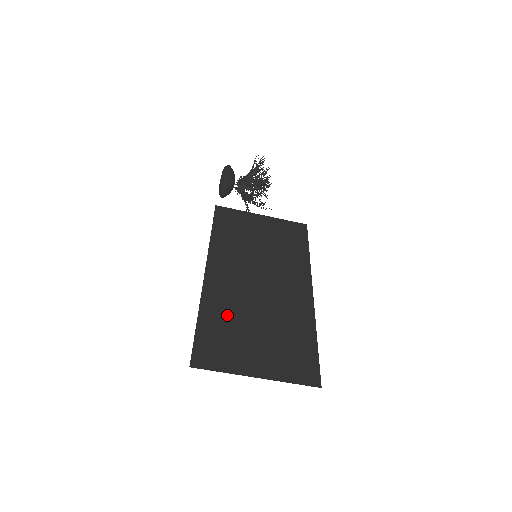
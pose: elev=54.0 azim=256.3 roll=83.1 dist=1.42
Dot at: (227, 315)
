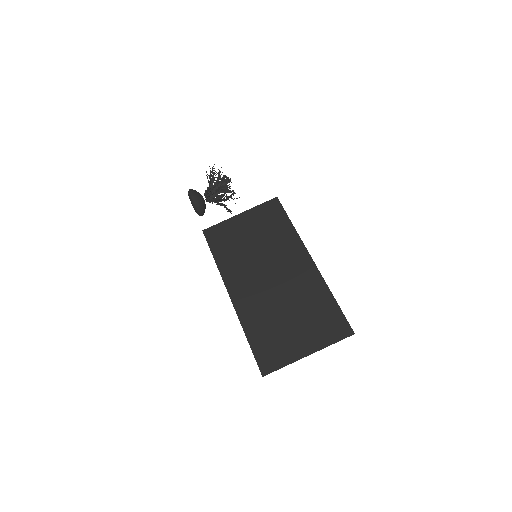
Dot at: (264, 321)
